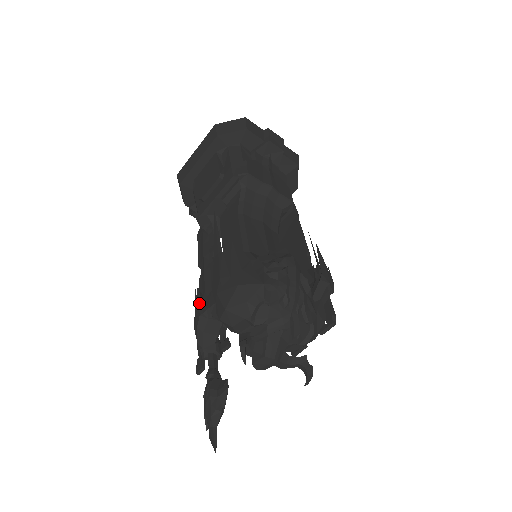
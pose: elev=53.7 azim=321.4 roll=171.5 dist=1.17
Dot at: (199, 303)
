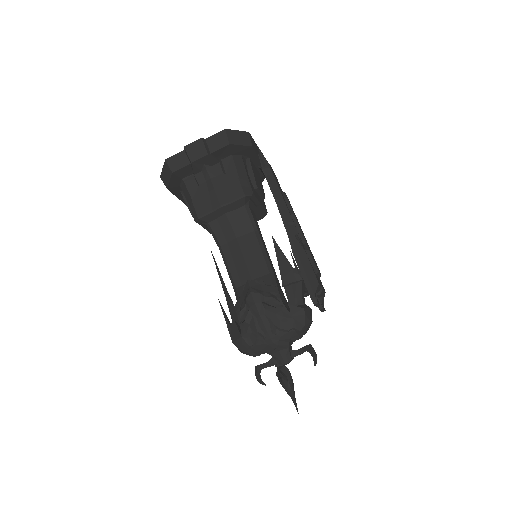
Dot at: occluded
